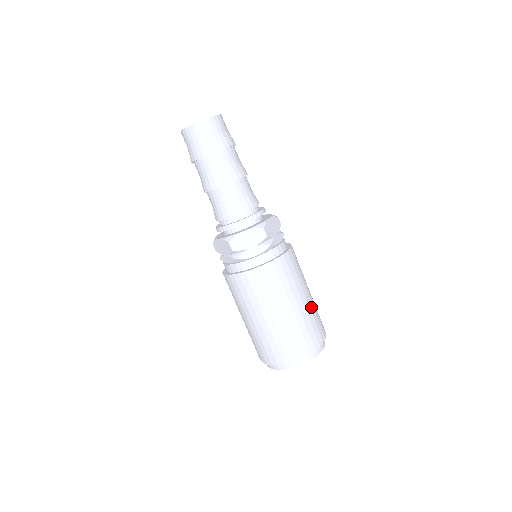
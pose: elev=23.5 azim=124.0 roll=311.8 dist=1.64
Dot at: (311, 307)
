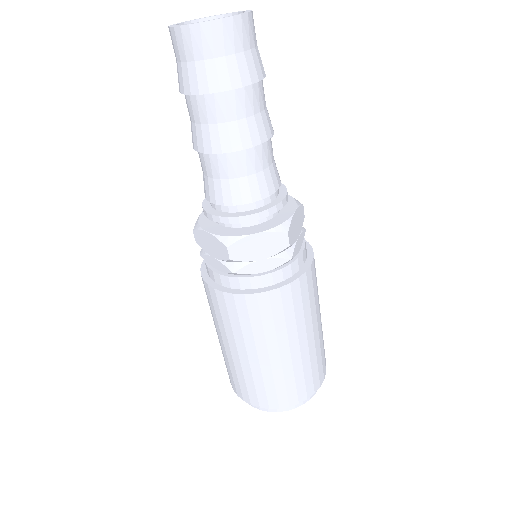
Dot at: (320, 337)
